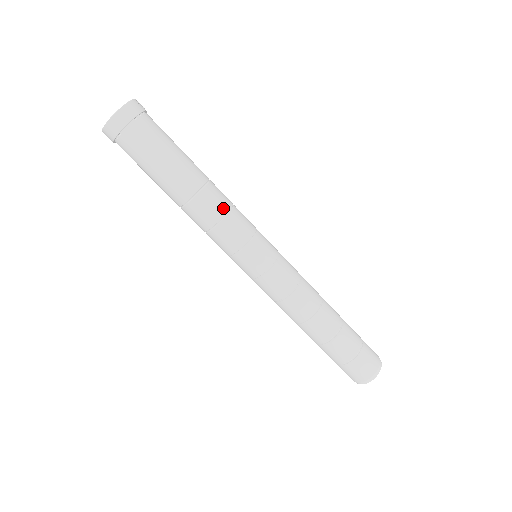
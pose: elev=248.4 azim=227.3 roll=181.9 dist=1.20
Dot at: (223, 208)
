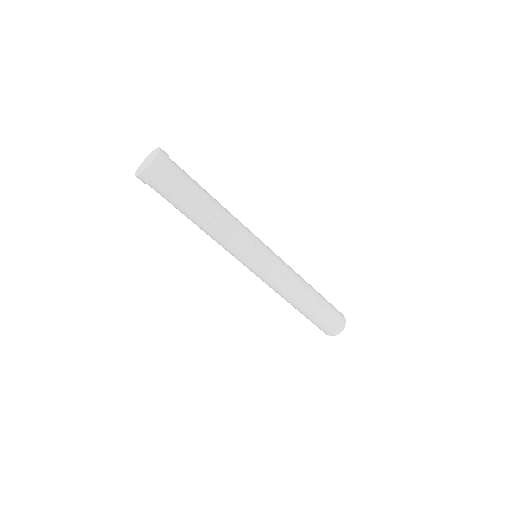
Dot at: (235, 224)
